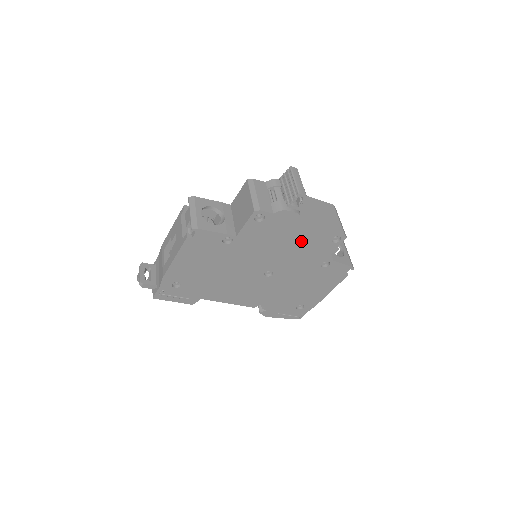
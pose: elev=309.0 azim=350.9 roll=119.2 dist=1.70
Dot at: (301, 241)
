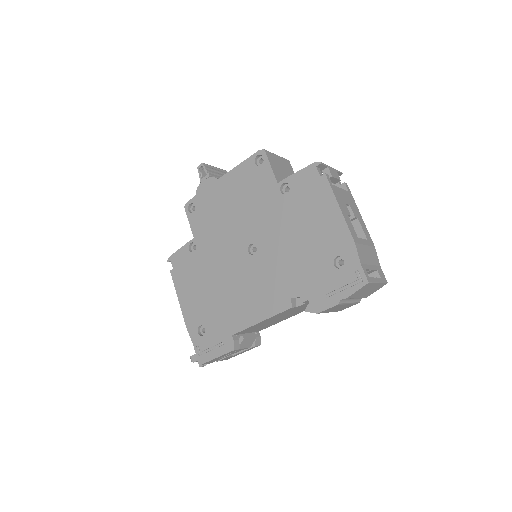
Dot at: (237, 193)
